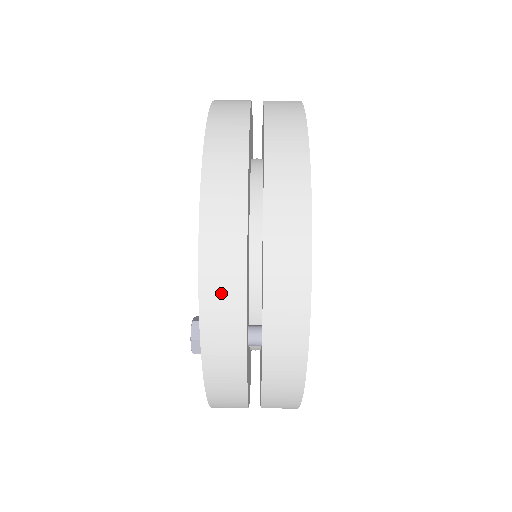
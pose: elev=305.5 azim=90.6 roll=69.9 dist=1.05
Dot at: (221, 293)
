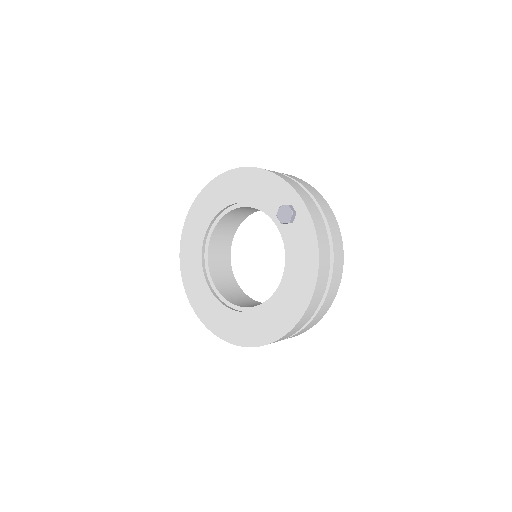
Dot at: (285, 177)
